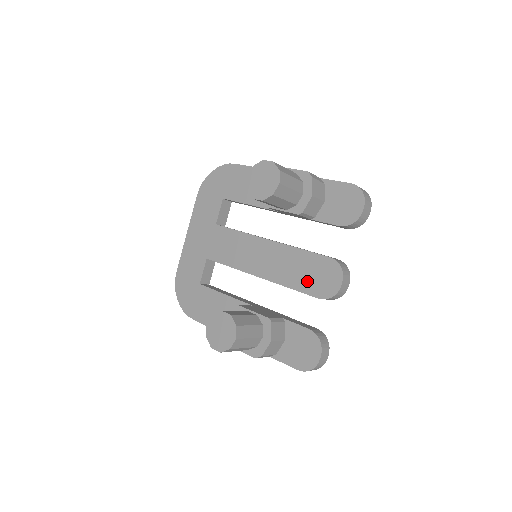
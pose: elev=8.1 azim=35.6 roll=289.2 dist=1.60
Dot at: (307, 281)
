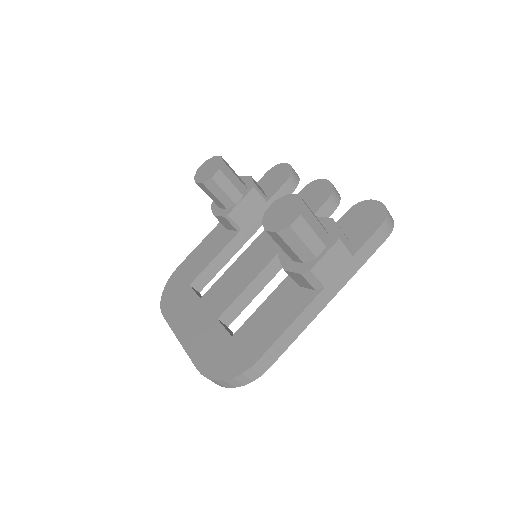
Dot at: occluded
